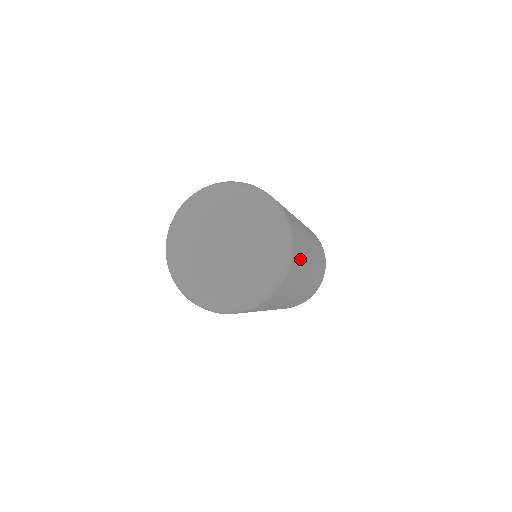
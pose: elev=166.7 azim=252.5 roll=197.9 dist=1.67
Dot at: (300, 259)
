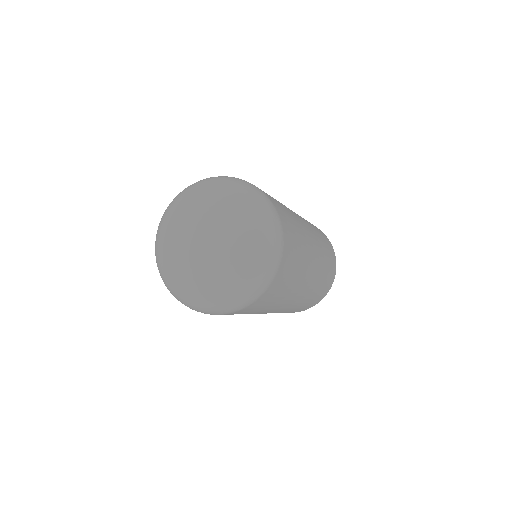
Dot at: (295, 257)
